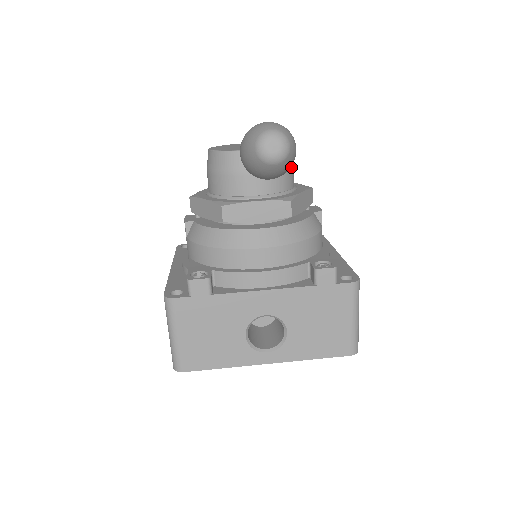
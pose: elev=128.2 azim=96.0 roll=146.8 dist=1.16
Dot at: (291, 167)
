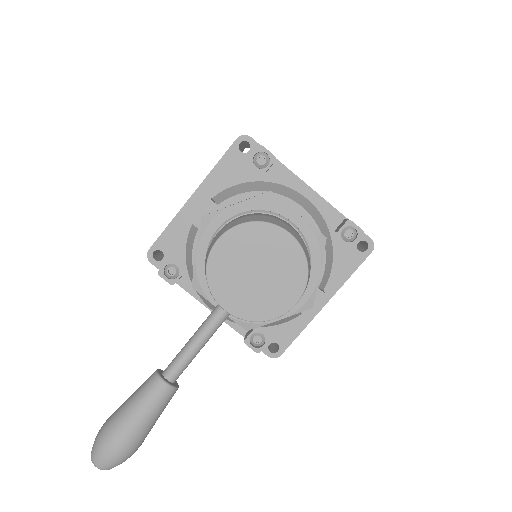
Dot at: occluded
